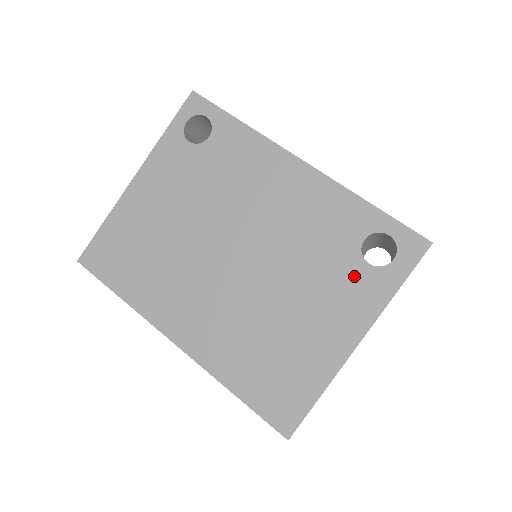
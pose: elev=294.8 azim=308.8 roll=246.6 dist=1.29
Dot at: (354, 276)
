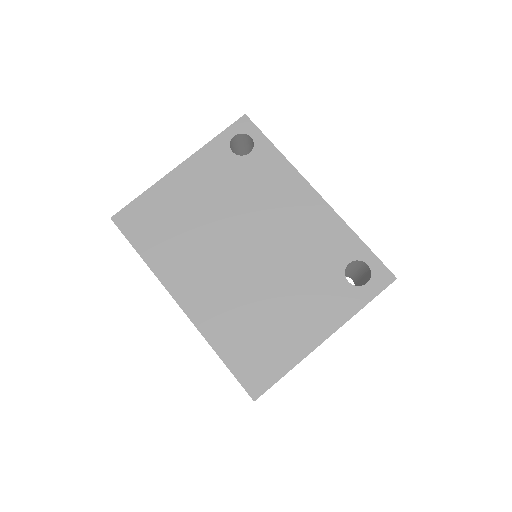
Dot at: (335, 288)
